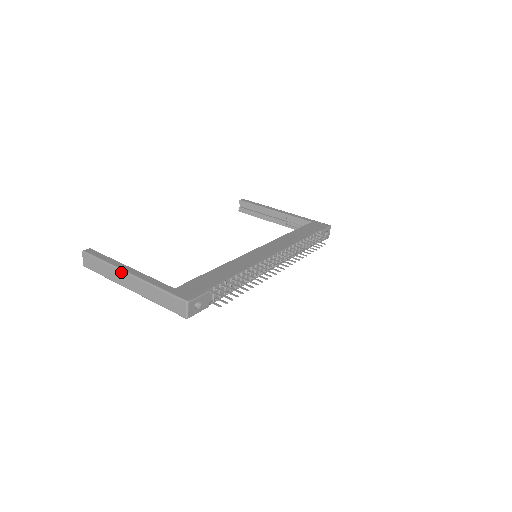
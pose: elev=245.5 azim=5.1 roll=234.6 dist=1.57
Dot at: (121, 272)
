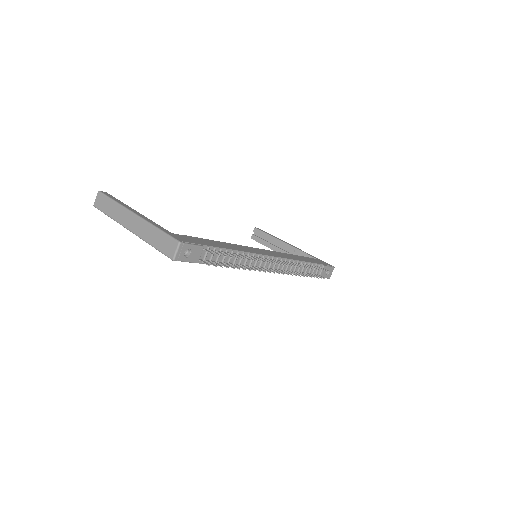
Dot at: (127, 211)
